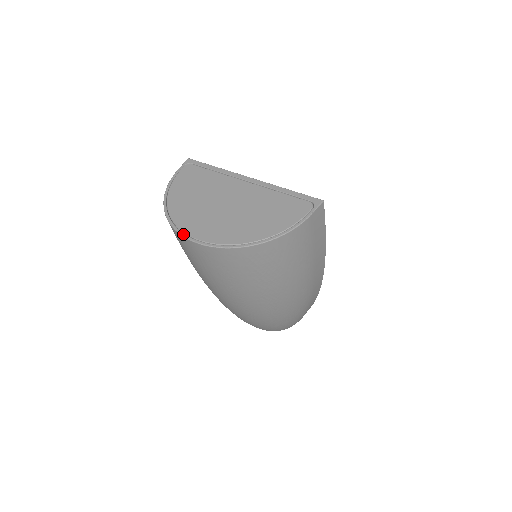
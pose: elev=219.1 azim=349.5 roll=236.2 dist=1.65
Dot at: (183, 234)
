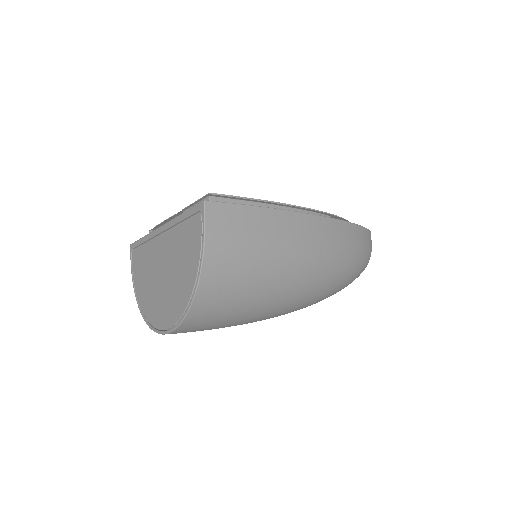
Dot at: (157, 332)
